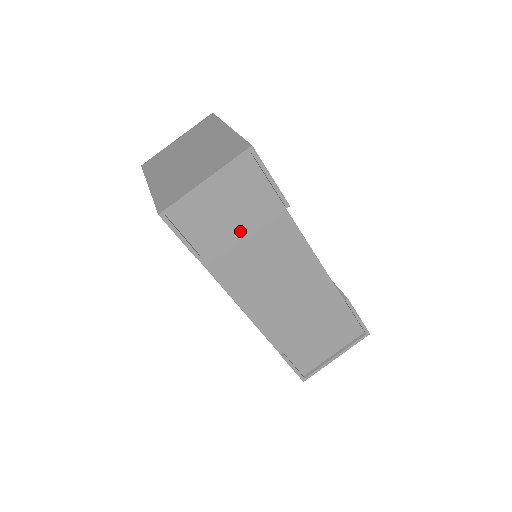
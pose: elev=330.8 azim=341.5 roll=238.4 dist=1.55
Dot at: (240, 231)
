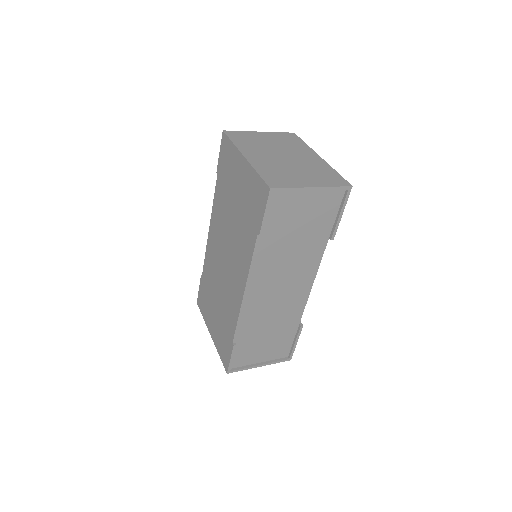
Dot at: (295, 235)
